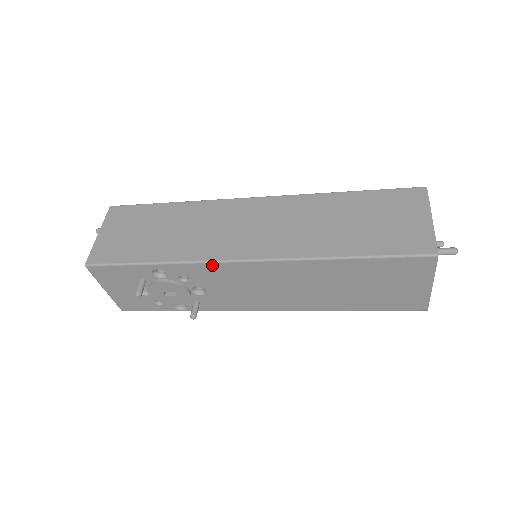
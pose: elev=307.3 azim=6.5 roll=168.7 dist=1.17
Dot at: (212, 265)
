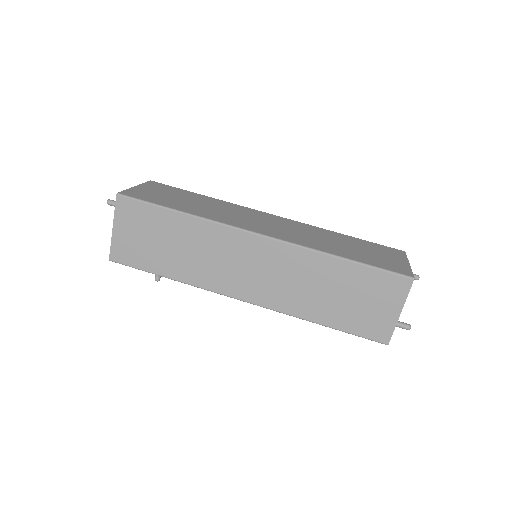
Dot at: (216, 292)
